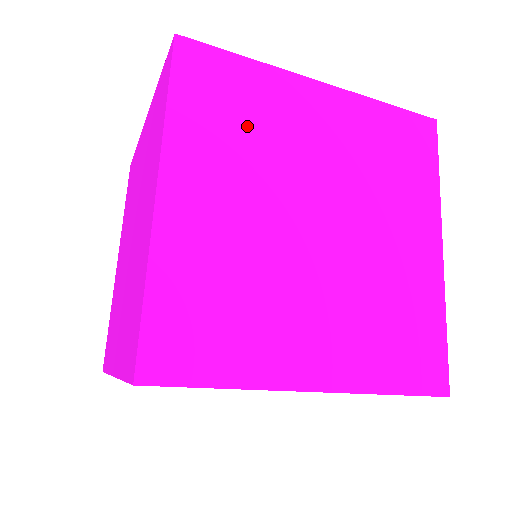
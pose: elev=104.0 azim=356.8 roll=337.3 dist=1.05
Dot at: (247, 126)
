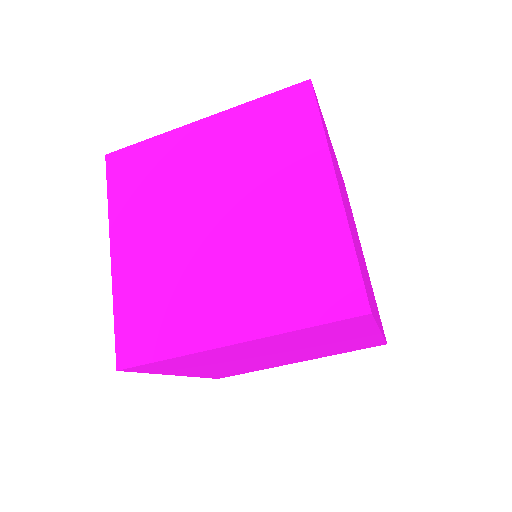
Dot at: (333, 156)
